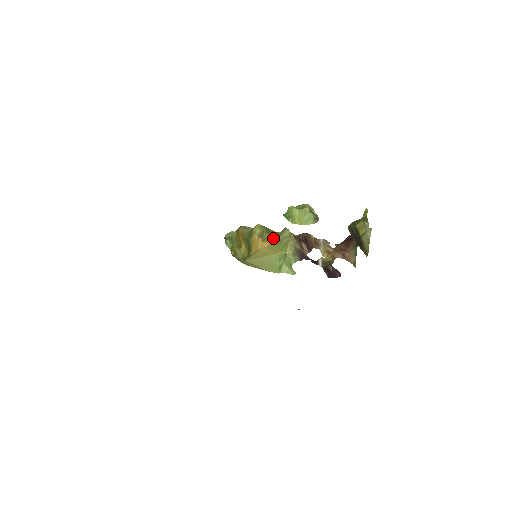
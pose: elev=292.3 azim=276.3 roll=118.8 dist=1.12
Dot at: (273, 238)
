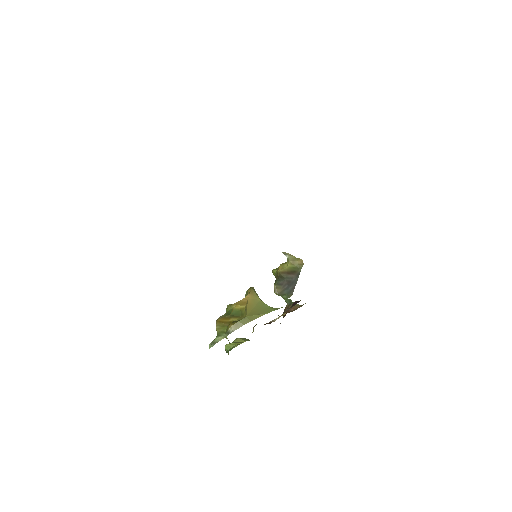
Dot at: occluded
